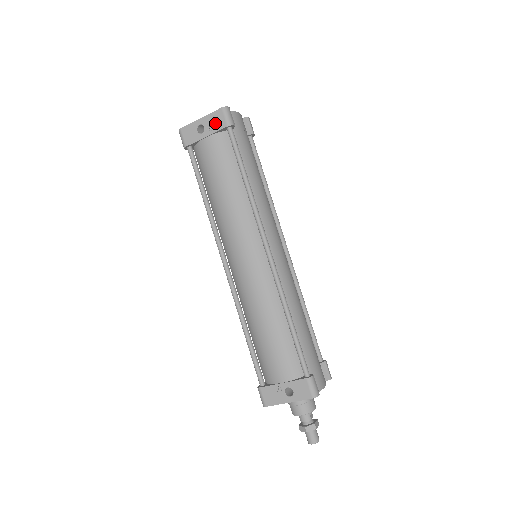
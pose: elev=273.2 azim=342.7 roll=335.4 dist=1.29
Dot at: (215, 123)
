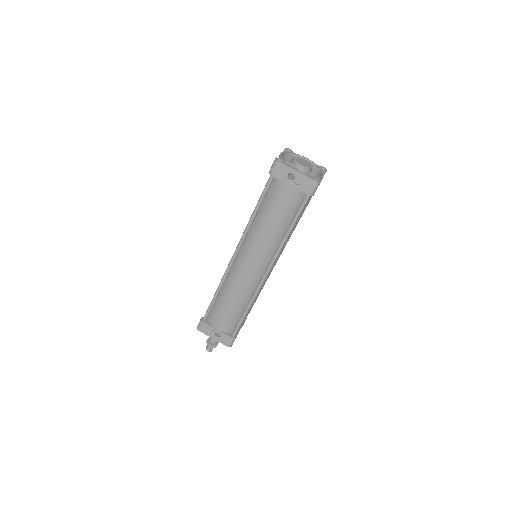
Dot at: (303, 185)
